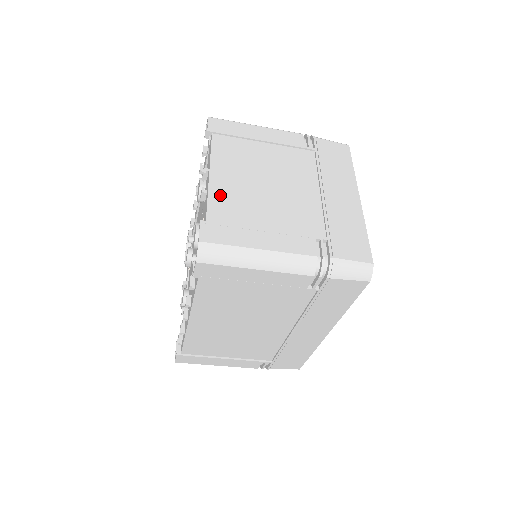
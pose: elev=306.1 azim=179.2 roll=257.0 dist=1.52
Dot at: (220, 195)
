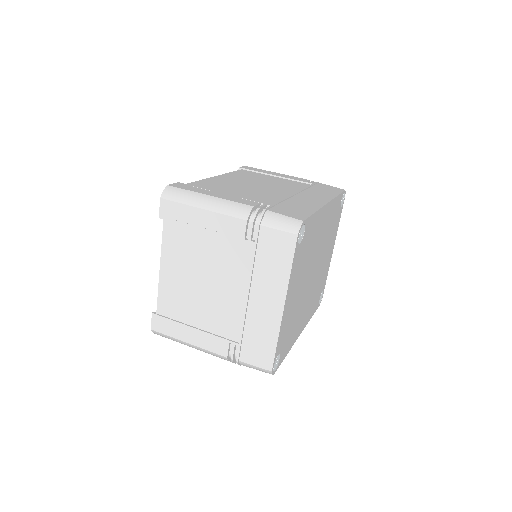
Dot at: (166, 290)
